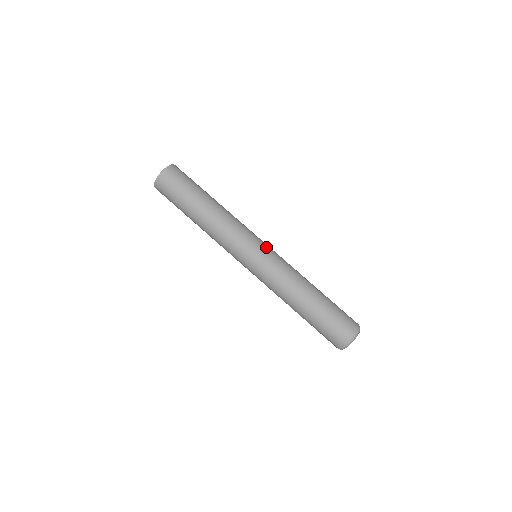
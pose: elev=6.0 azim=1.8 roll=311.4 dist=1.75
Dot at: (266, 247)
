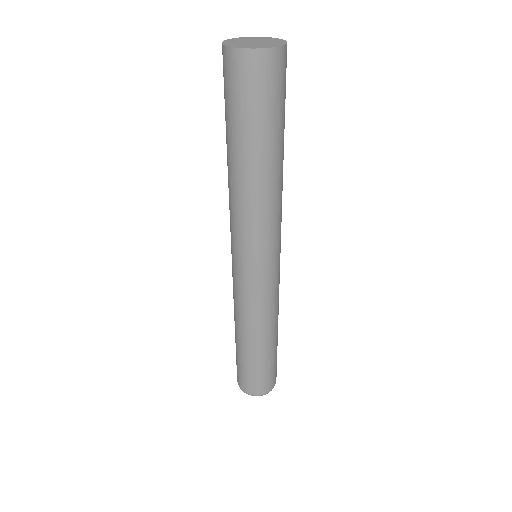
Dot at: (277, 267)
